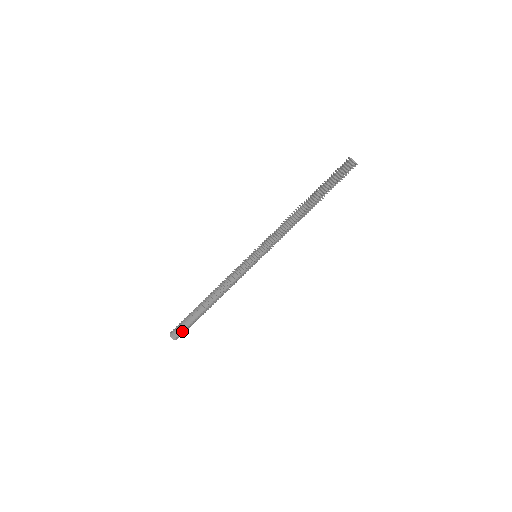
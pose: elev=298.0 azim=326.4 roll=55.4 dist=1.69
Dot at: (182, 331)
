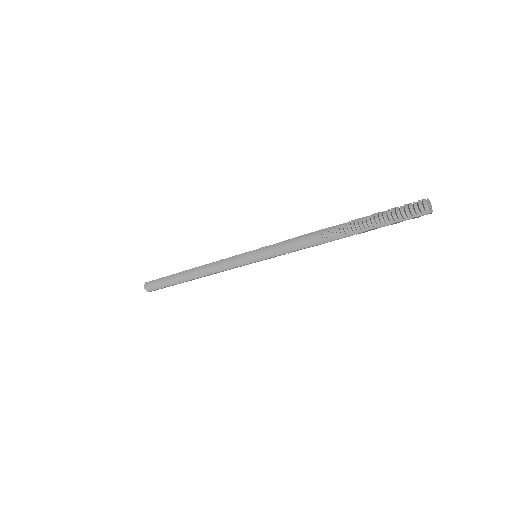
Dot at: (157, 288)
